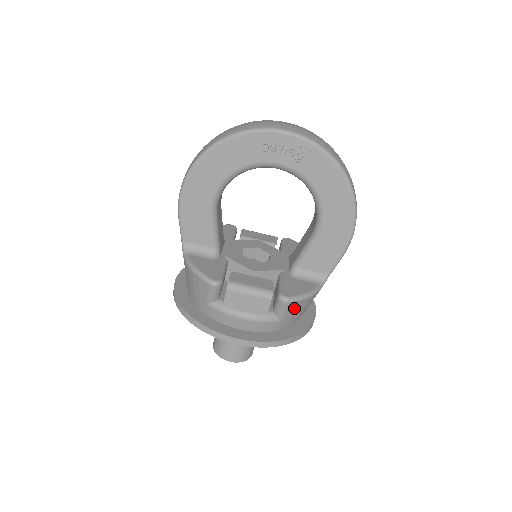
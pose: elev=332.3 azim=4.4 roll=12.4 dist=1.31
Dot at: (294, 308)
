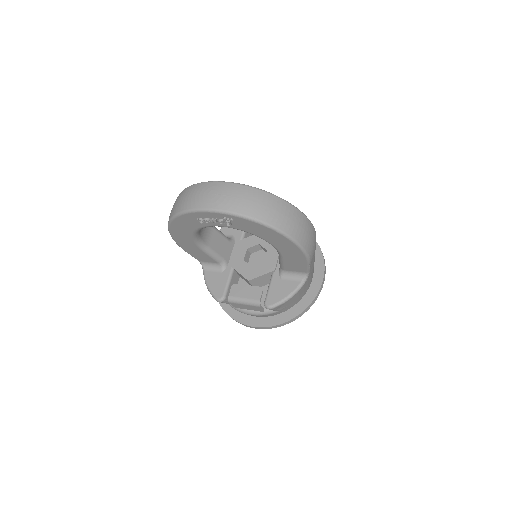
Dot at: (282, 306)
